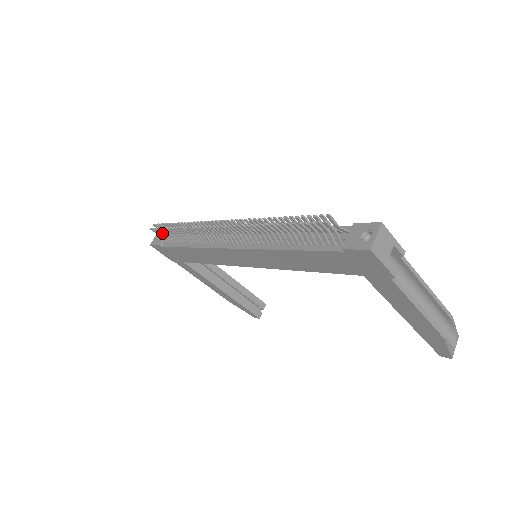
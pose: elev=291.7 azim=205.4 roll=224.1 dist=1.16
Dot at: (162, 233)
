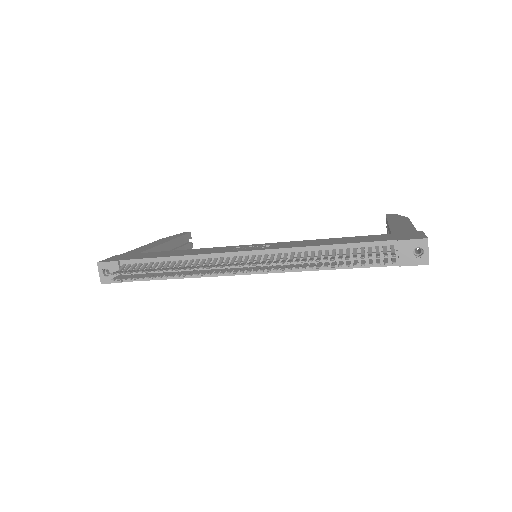
Dot at: (128, 277)
